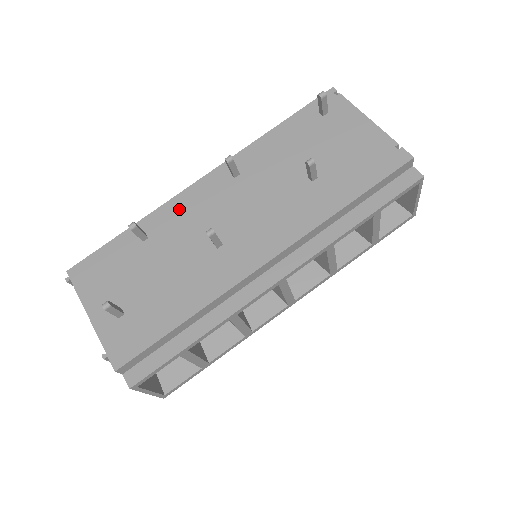
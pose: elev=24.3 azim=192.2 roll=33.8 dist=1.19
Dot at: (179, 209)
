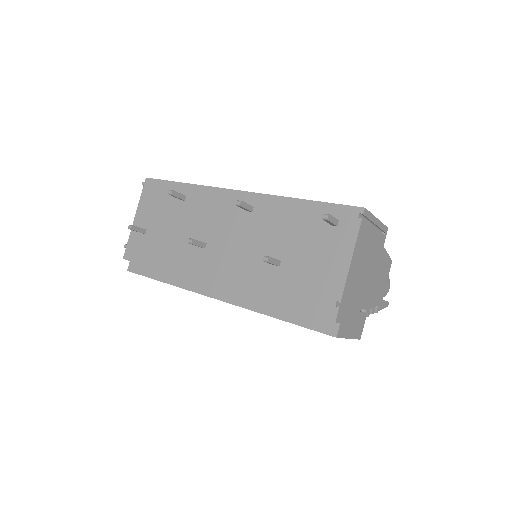
Dot at: (210, 199)
